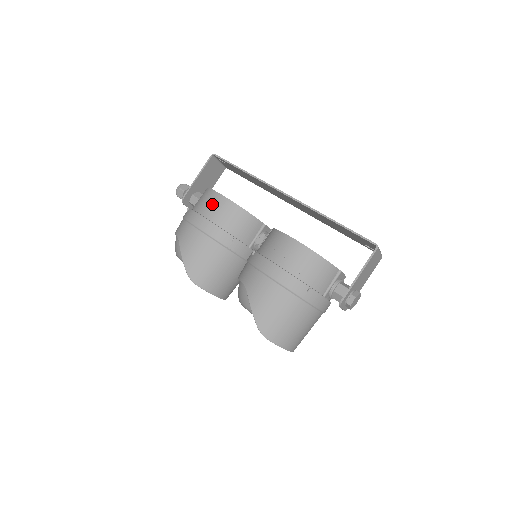
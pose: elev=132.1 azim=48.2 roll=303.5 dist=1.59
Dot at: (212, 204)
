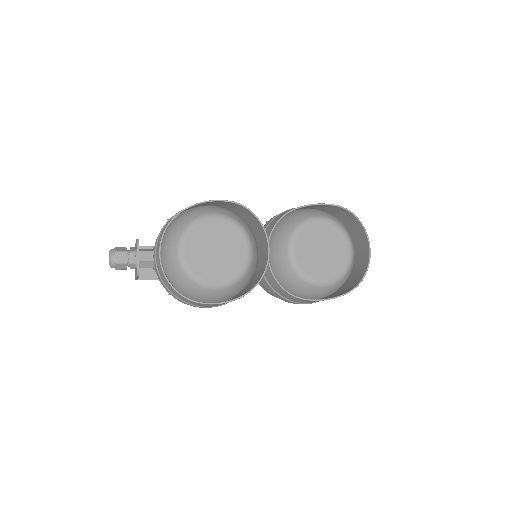
Dot at: occluded
